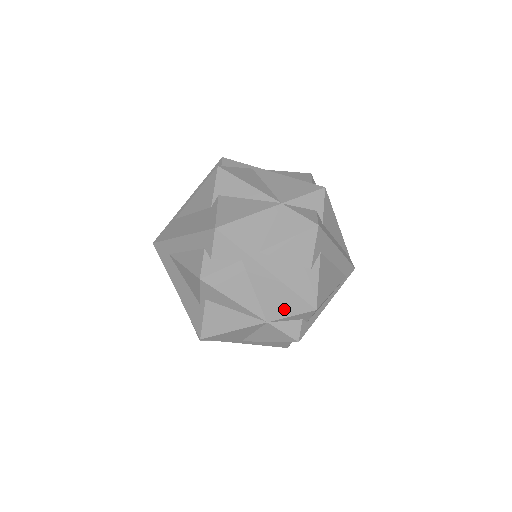
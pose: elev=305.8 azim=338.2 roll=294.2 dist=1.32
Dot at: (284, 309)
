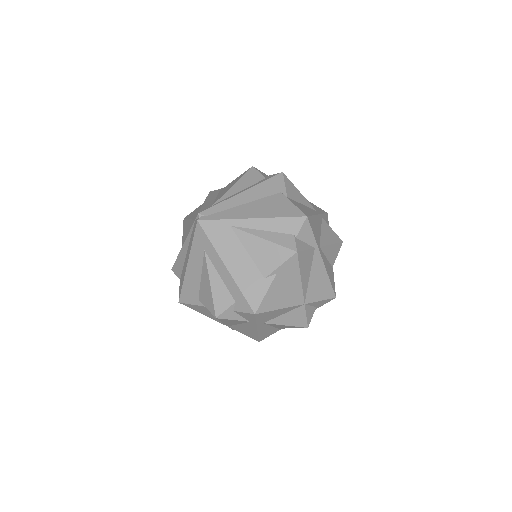
Dot at: (244, 332)
